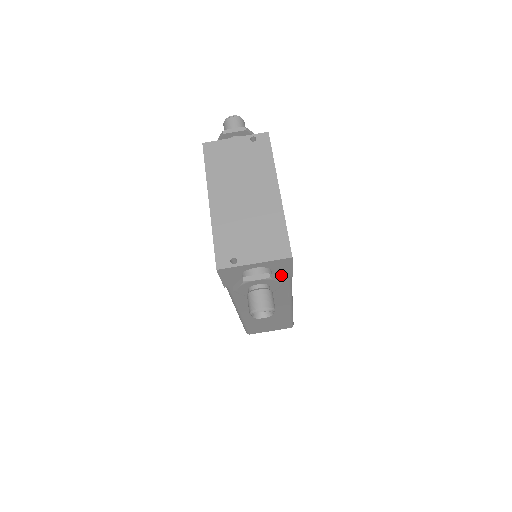
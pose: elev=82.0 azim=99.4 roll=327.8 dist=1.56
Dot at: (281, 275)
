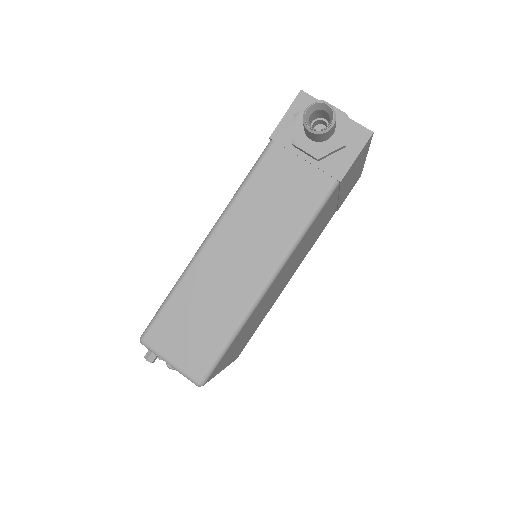
Dot at: (334, 166)
